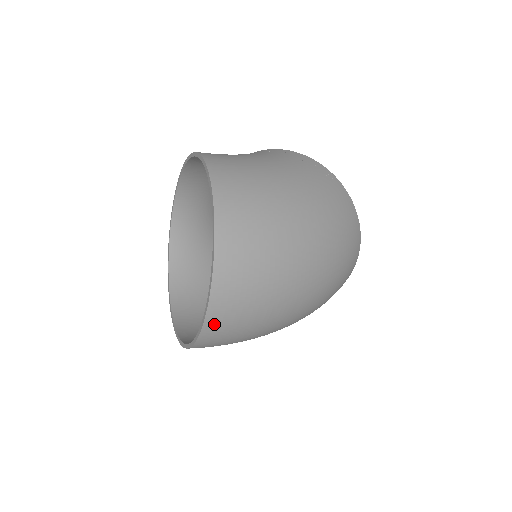
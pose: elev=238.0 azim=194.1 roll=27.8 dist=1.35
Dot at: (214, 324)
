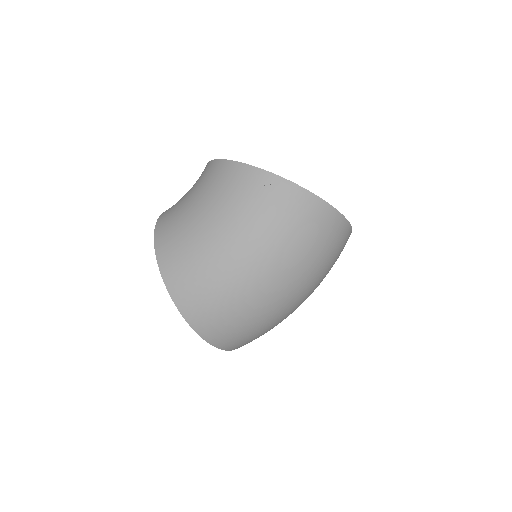
Dot at: (234, 347)
